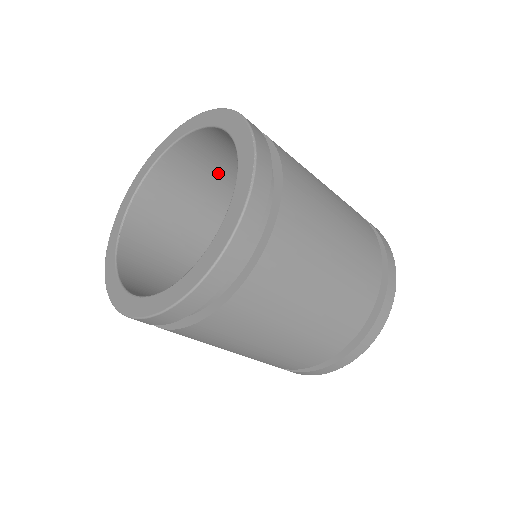
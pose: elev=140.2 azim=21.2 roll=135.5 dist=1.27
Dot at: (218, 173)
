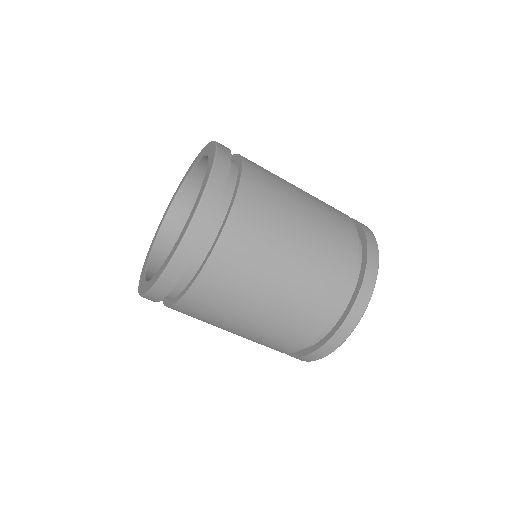
Dot at: occluded
